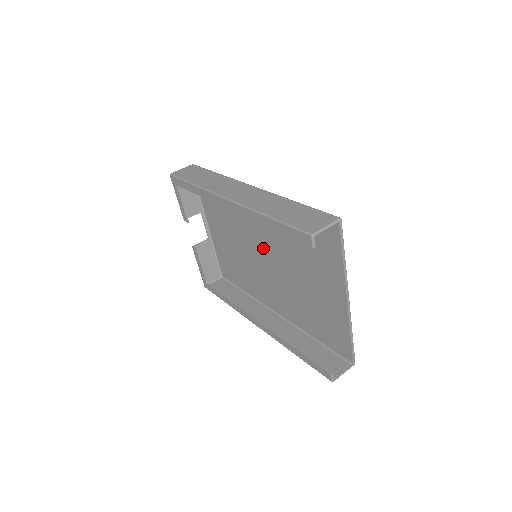
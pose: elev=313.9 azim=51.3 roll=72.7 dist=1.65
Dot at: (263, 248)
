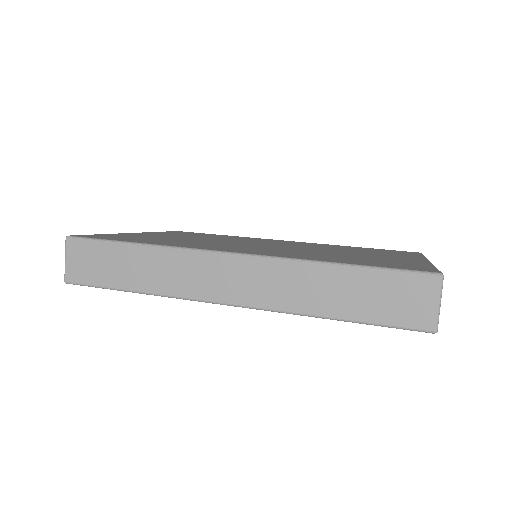
Dot at: occluded
